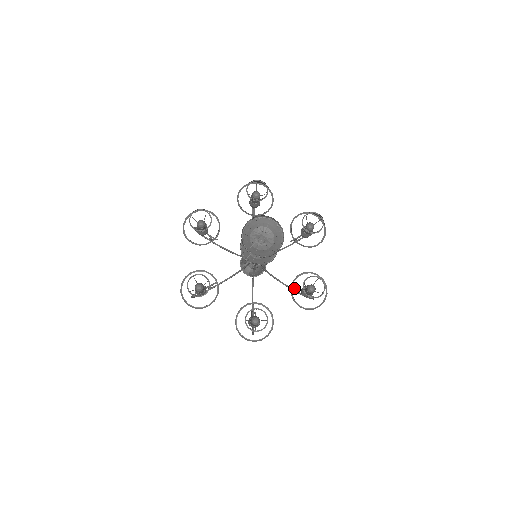
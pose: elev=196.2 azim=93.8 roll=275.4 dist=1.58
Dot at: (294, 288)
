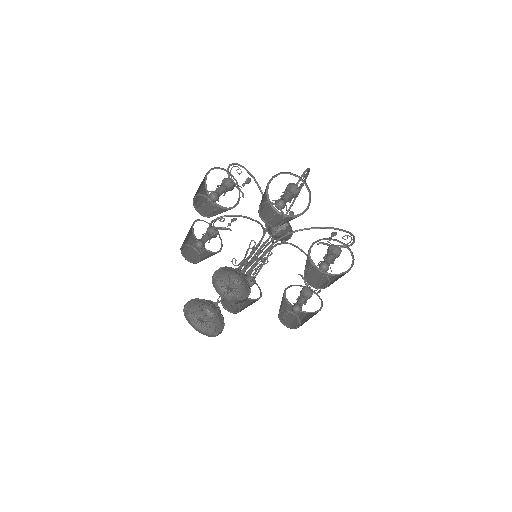
Dot at: occluded
